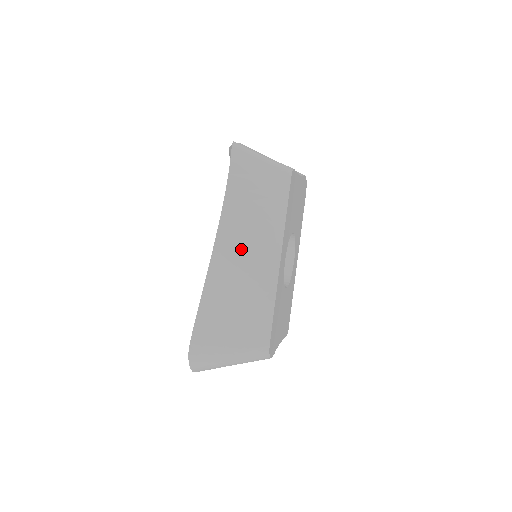
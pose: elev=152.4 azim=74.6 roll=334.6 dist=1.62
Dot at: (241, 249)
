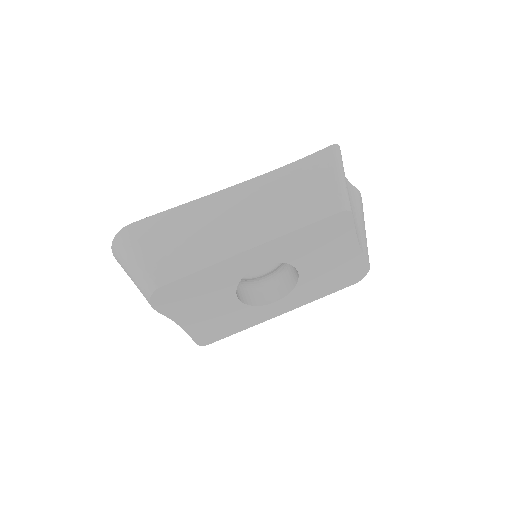
Dot at: (241, 210)
